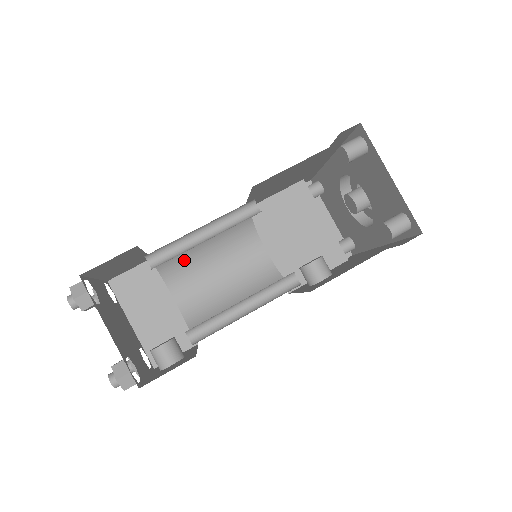
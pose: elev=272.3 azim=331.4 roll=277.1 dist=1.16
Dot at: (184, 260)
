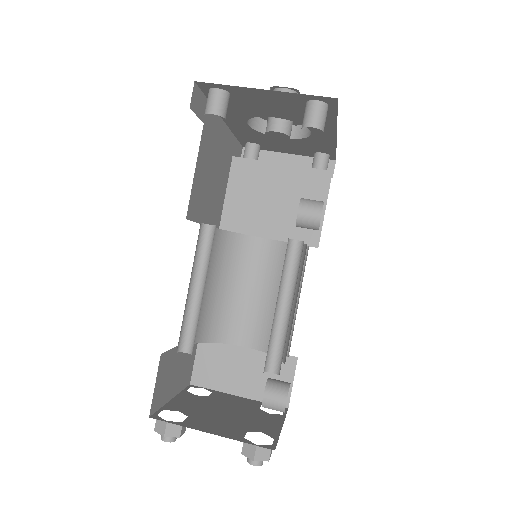
Dot at: (217, 314)
